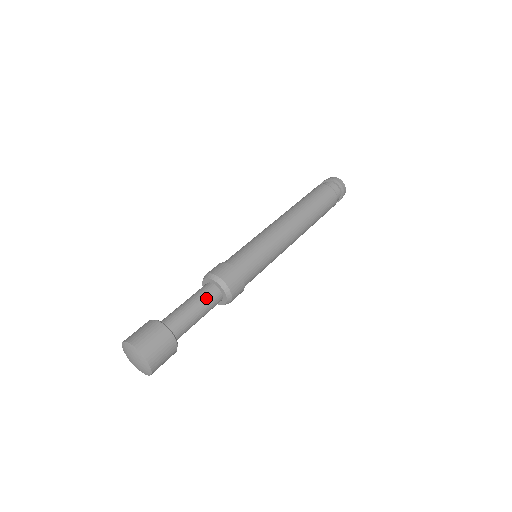
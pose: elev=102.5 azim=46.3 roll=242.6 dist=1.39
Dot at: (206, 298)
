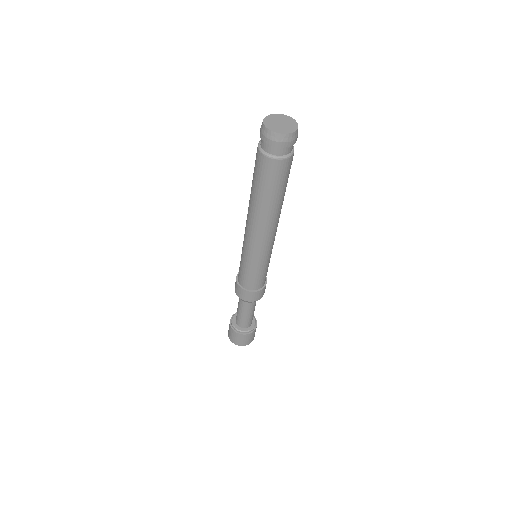
Dot at: (248, 307)
